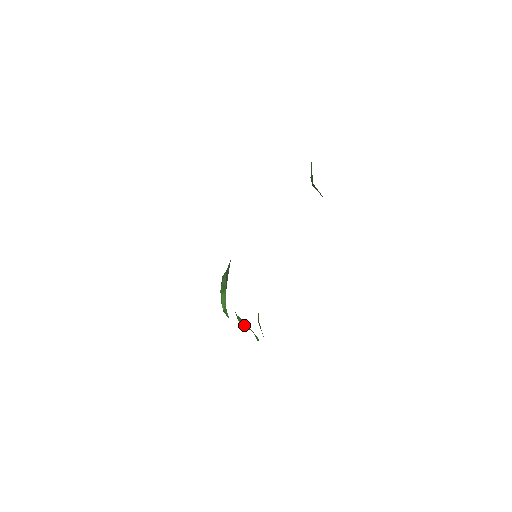
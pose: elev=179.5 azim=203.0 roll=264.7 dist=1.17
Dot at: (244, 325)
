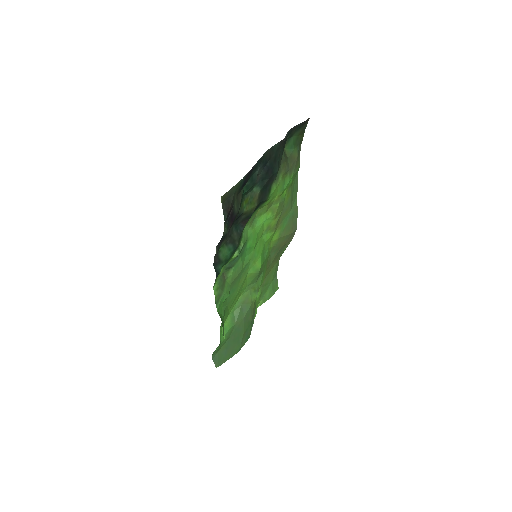
Dot at: occluded
